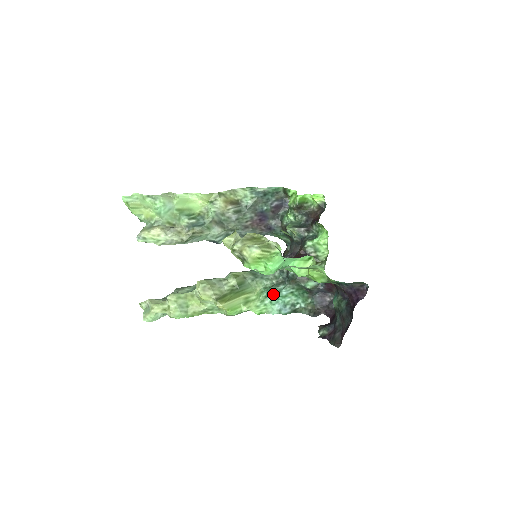
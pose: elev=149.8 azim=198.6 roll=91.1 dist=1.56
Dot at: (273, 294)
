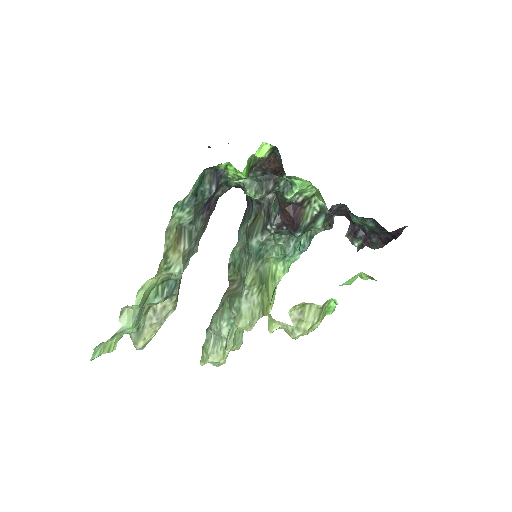
Dot at: occluded
